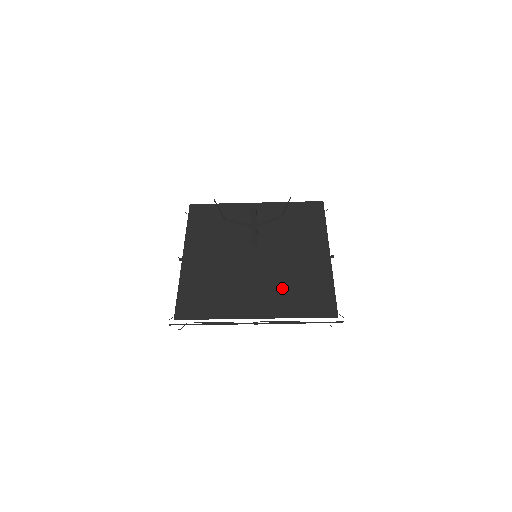
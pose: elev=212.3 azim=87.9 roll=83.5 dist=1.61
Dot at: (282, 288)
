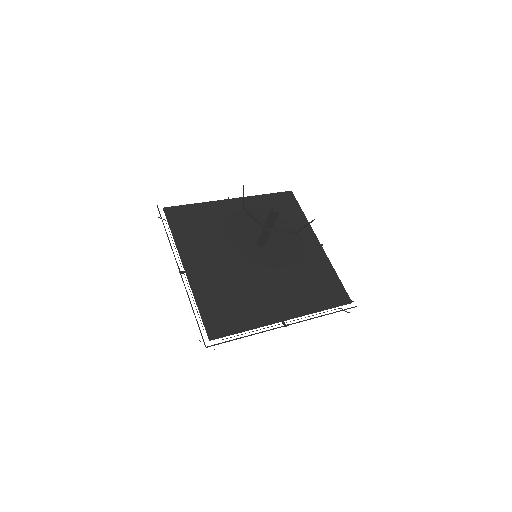
Dot at: (295, 285)
